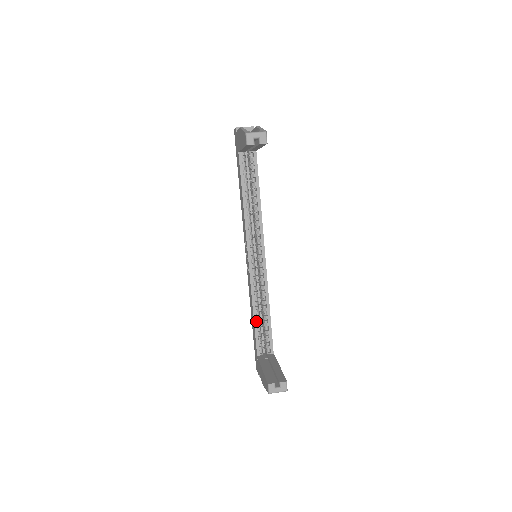
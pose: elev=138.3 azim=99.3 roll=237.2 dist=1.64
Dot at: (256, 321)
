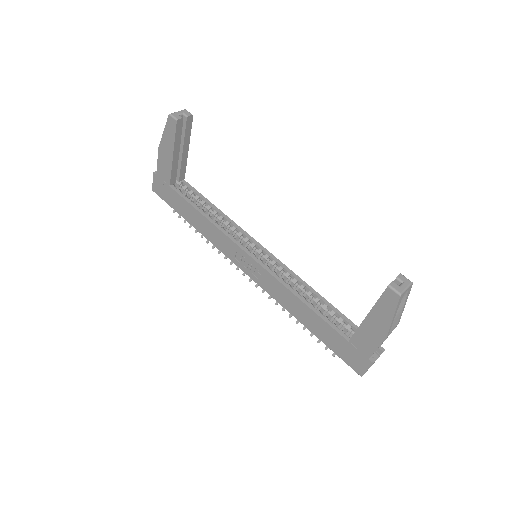
Dot at: (312, 308)
